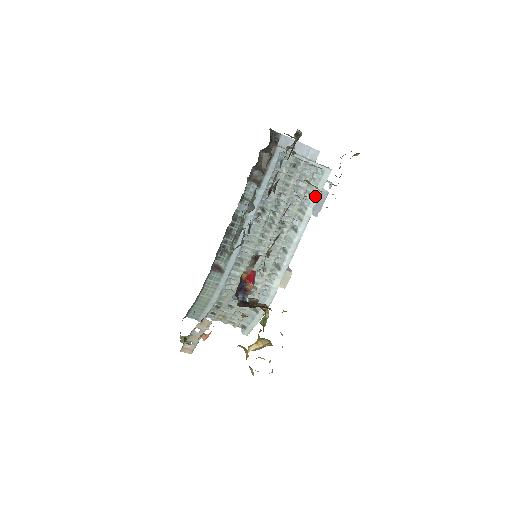
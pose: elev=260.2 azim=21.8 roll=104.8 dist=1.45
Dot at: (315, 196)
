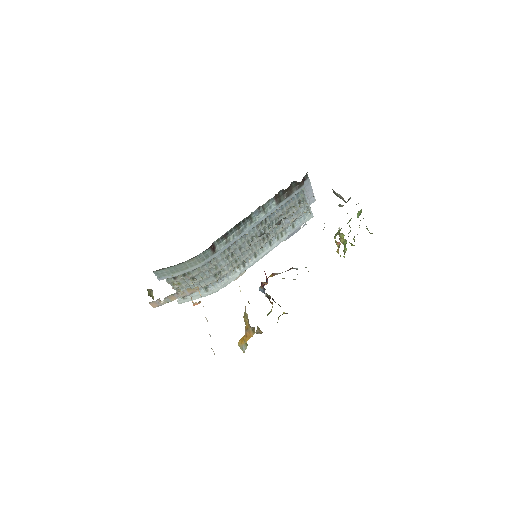
Dot at: (295, 228)
